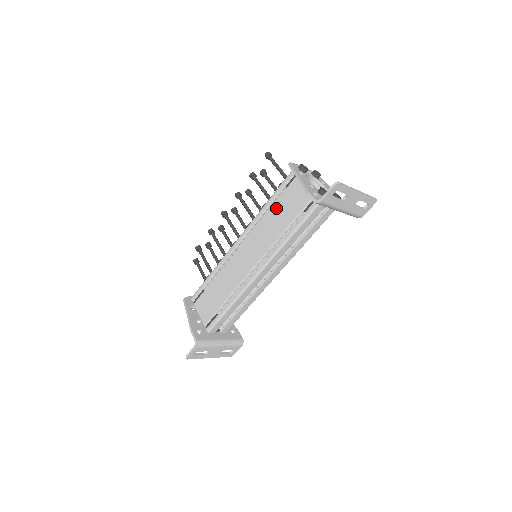
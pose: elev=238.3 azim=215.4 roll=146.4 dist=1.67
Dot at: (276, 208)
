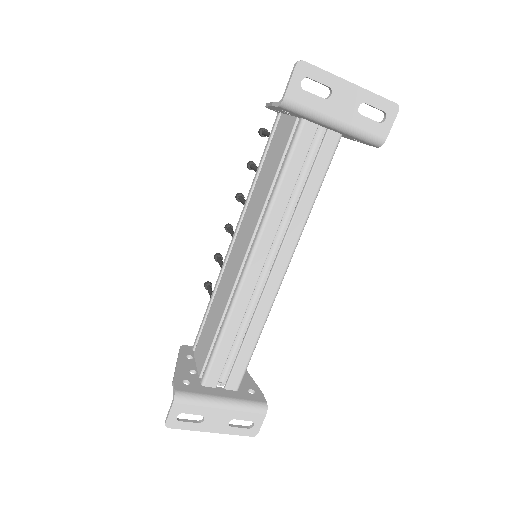
Dot at: (262, 171)
